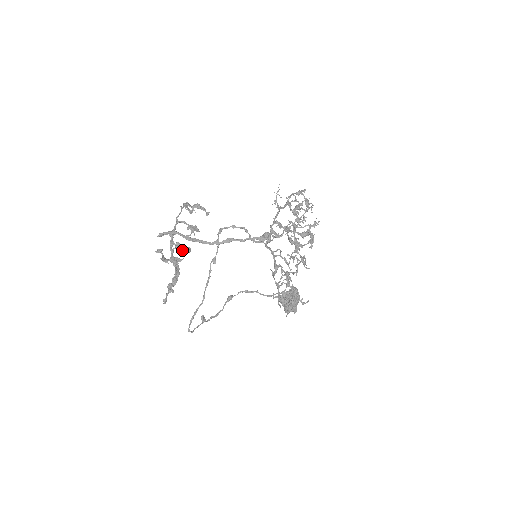
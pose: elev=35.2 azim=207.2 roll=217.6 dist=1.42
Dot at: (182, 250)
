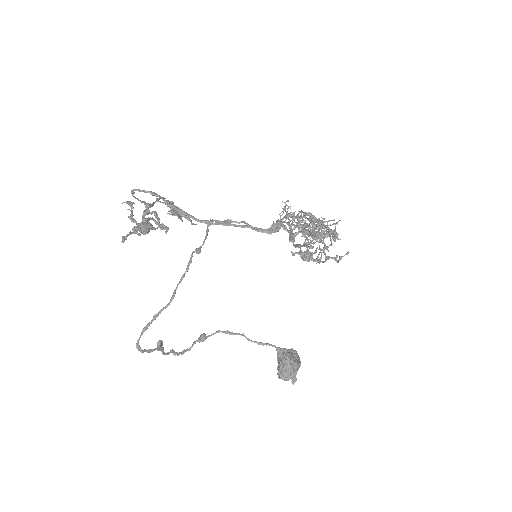
Dot at: occluded
